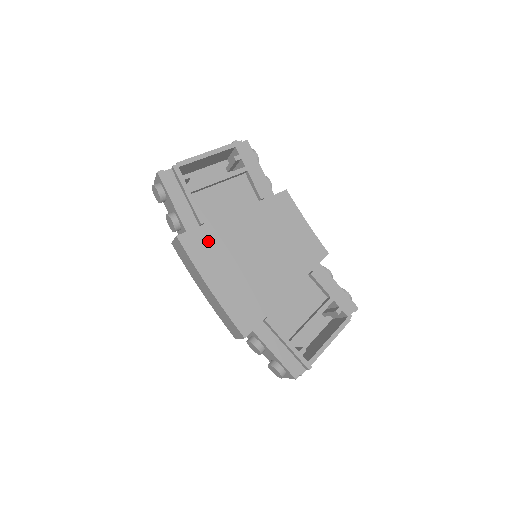
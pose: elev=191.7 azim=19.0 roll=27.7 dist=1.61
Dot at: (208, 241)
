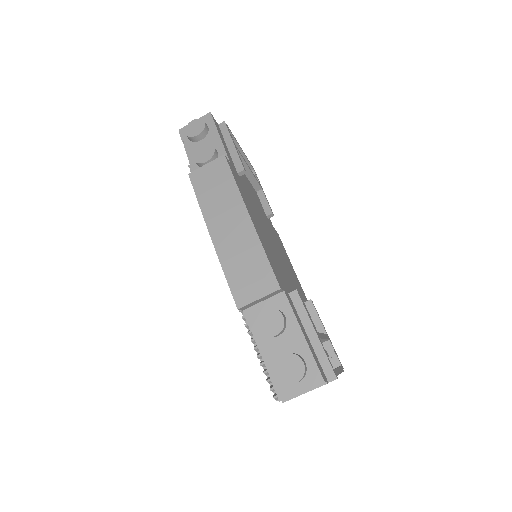
Dot at: (244, 189)
